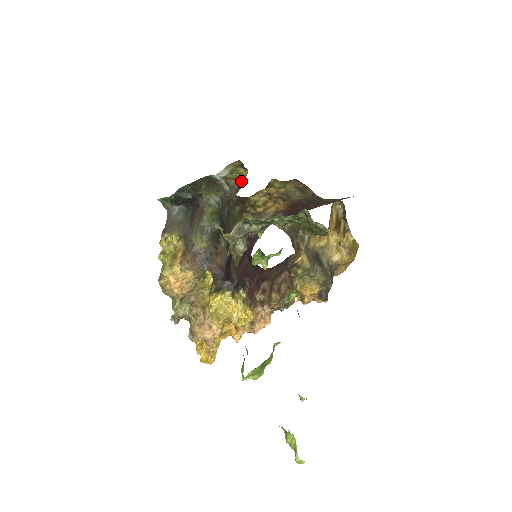
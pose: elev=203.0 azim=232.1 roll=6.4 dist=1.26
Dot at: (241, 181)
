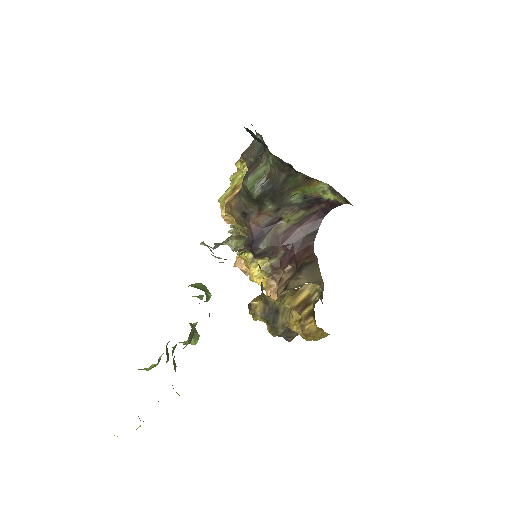
Dot at: occluded
